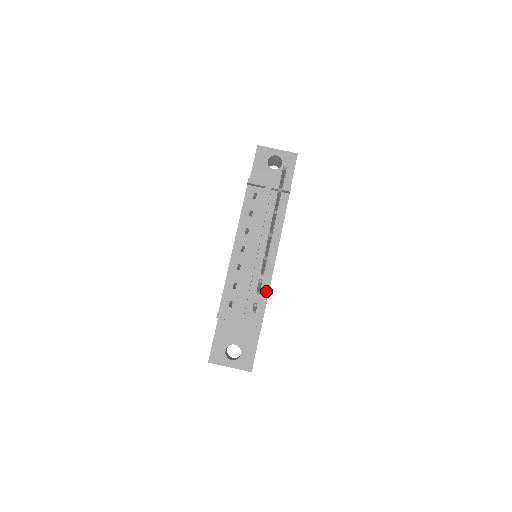
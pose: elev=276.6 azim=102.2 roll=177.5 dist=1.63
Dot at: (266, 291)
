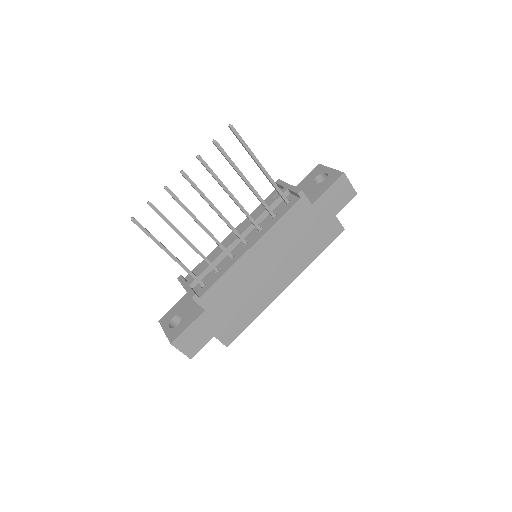
Dot at: (222, 273)
